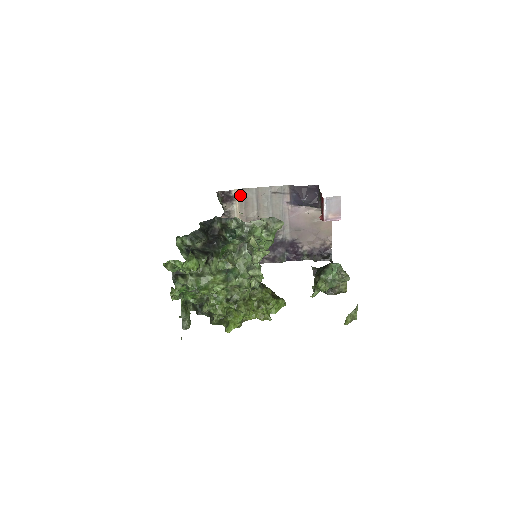
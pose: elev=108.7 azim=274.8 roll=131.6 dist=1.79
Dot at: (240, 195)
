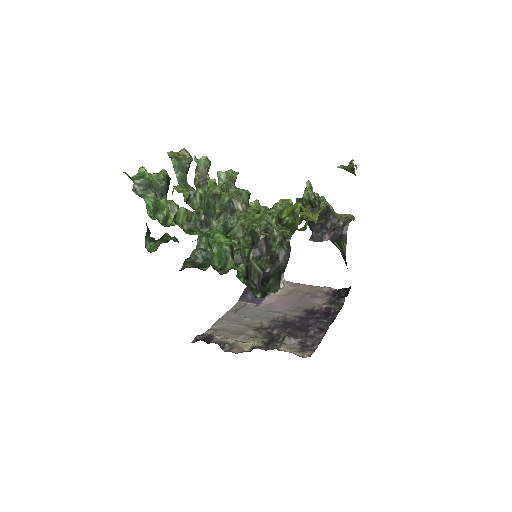
Dot at: (214, 332)
